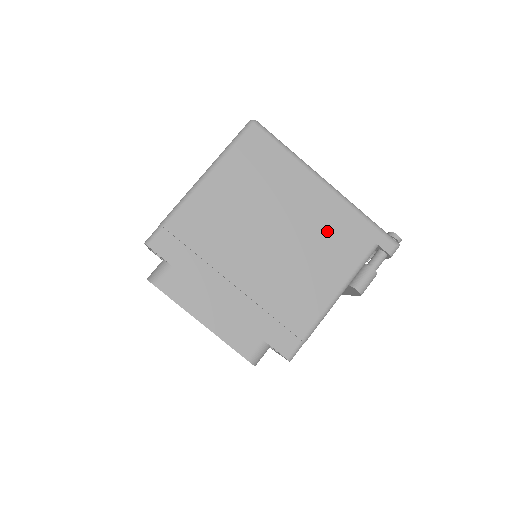
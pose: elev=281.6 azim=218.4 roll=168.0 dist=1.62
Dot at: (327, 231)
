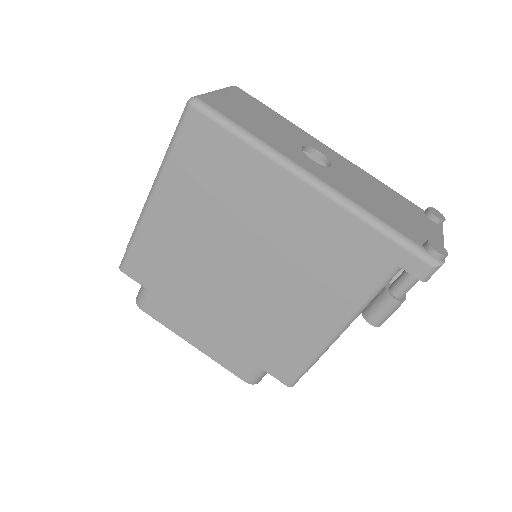
Dot at: (318, 250)
